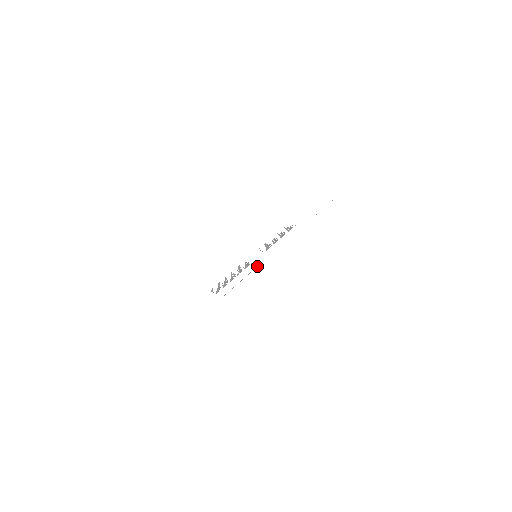
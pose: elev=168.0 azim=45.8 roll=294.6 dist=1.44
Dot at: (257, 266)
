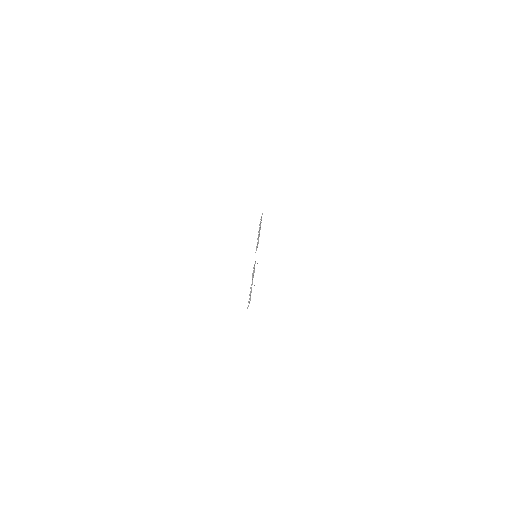
Dot at: occluded
